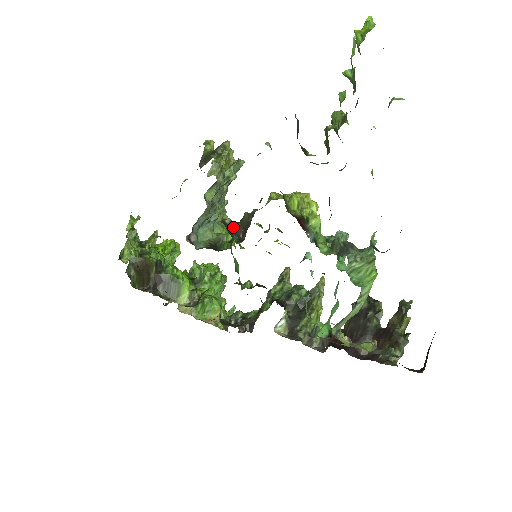
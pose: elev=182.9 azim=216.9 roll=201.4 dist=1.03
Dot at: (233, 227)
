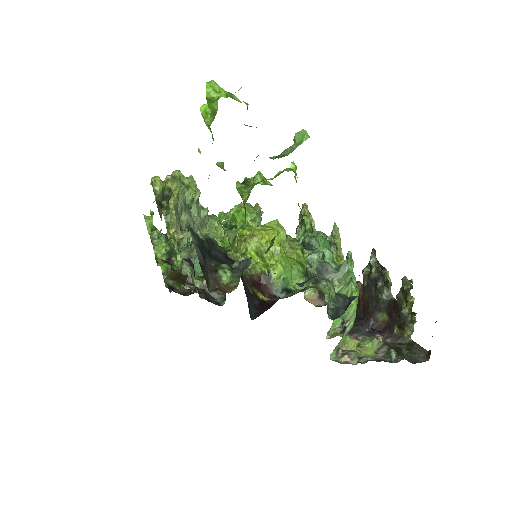
Dot at: occluded
